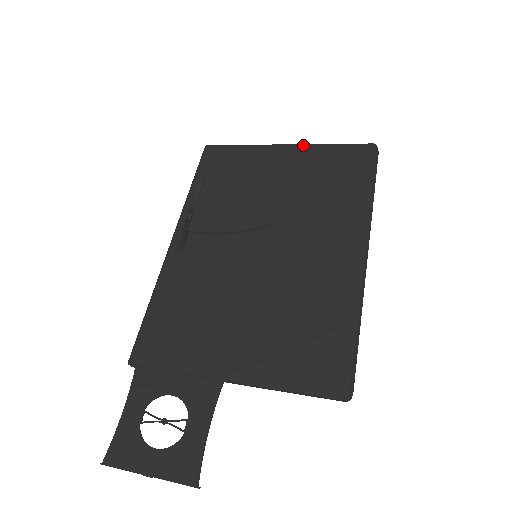
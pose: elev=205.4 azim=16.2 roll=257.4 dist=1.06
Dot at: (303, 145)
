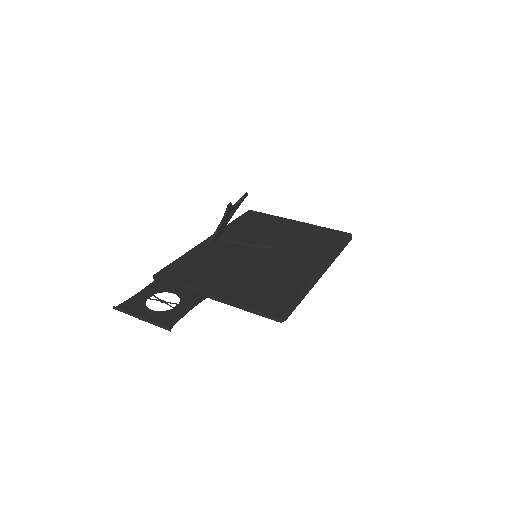
Dot at: (308, 224)
